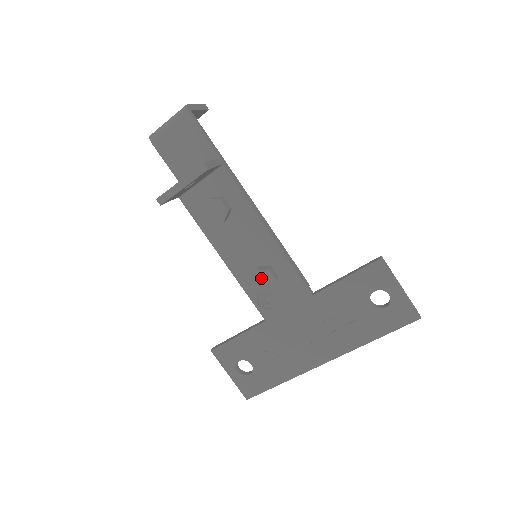
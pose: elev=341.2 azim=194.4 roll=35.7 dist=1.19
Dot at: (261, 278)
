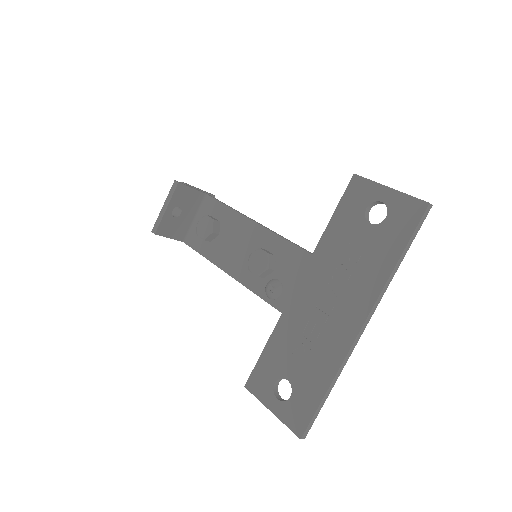
Dot at: (255, 260)
